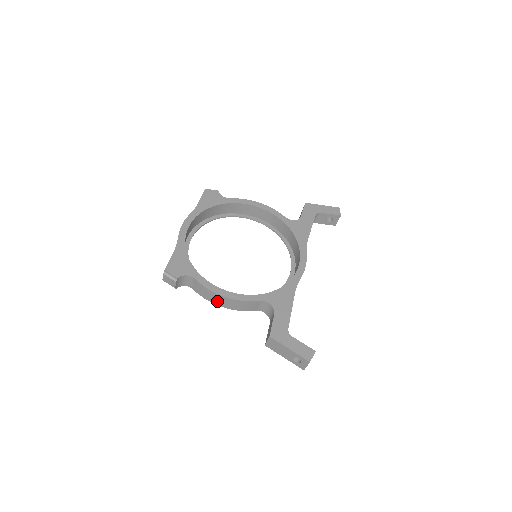
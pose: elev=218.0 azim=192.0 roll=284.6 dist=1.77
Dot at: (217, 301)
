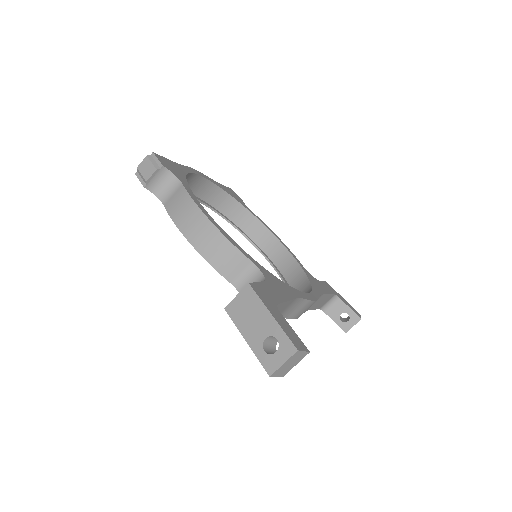
Dot at: (190, 226)
